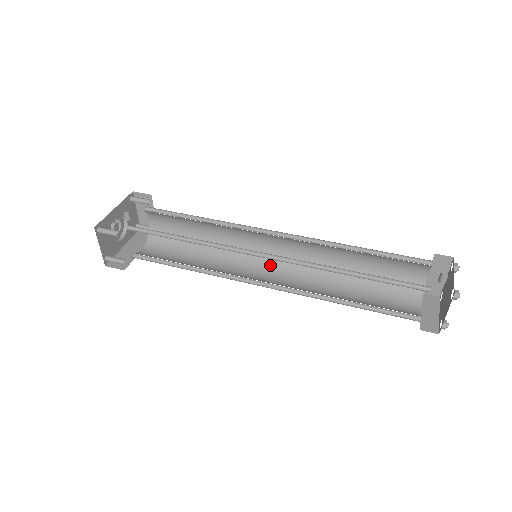
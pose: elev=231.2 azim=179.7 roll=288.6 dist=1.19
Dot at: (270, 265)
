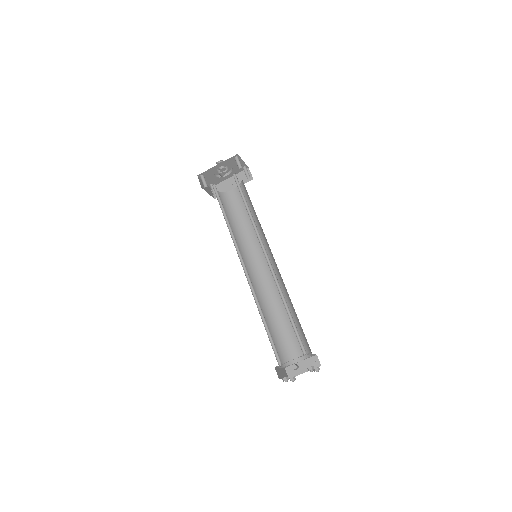
Dot at: occluded
